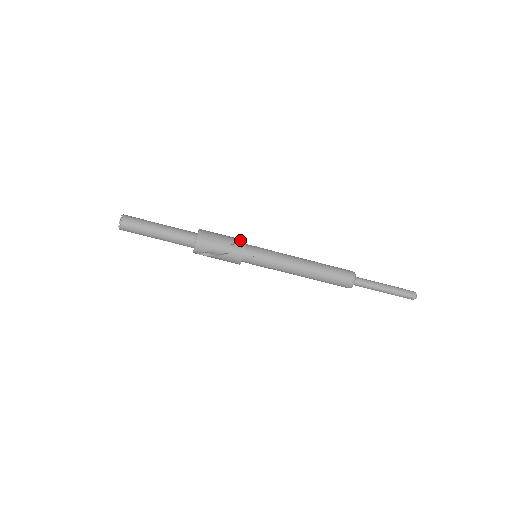
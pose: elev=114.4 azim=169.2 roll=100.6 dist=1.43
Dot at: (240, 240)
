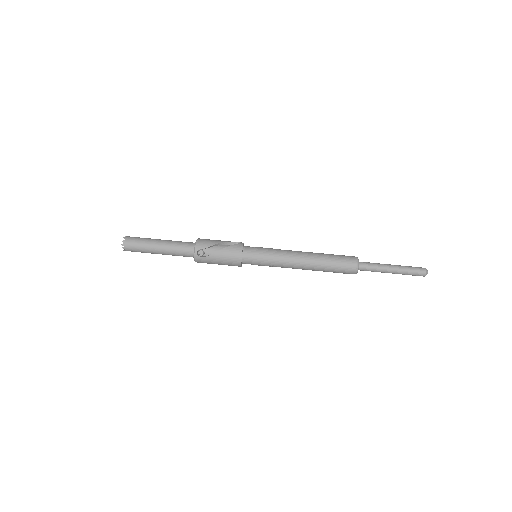
Dot at: occluded
